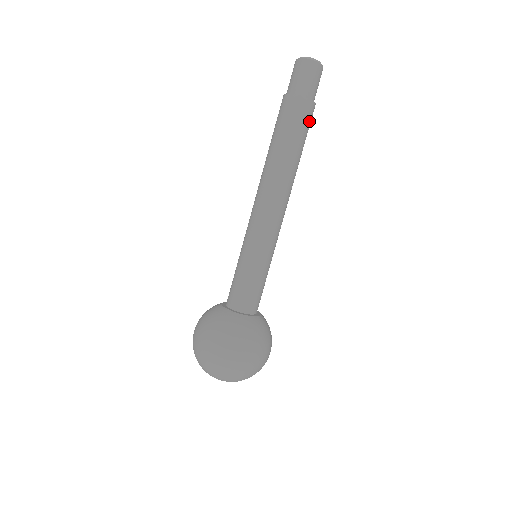
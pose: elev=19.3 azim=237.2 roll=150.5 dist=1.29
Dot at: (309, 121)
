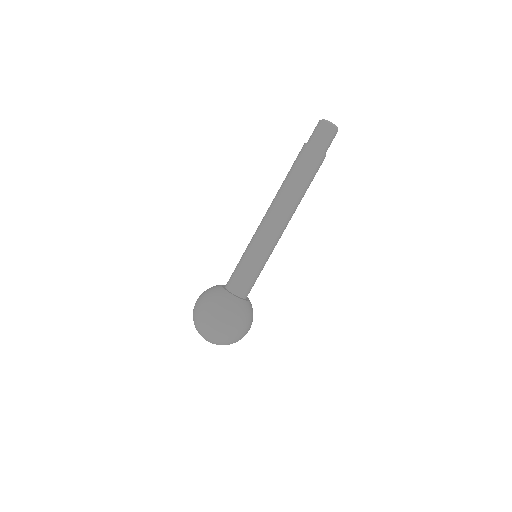
Dot at: (317, 166)
